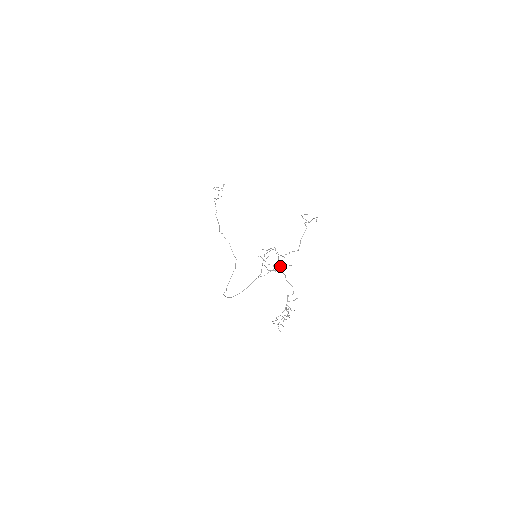
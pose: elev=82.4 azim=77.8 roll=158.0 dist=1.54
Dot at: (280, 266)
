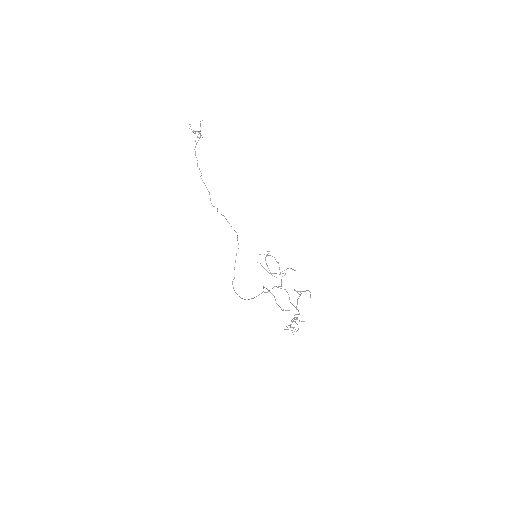
Dot at: occluded
